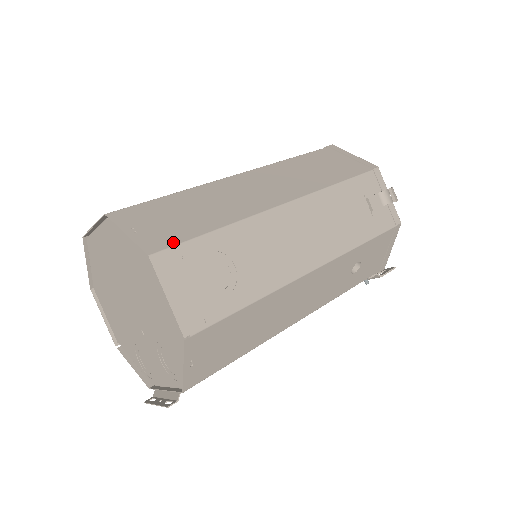
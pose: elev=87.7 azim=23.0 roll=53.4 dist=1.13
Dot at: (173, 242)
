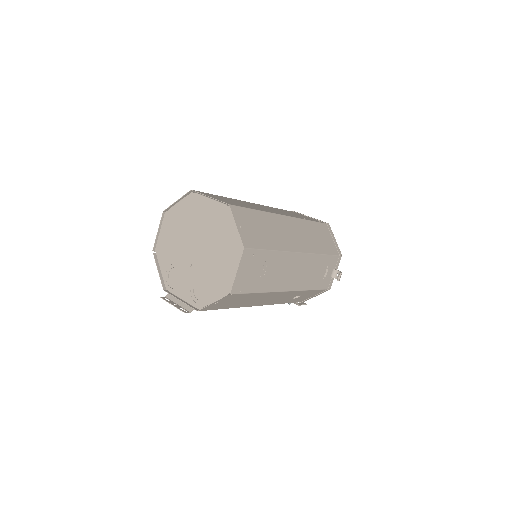
Dot at: (254, 246)
